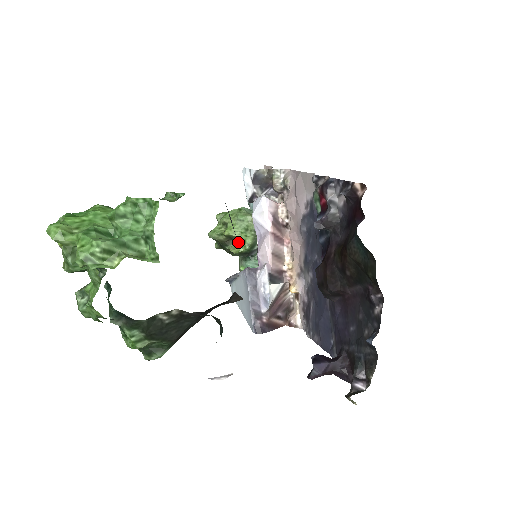
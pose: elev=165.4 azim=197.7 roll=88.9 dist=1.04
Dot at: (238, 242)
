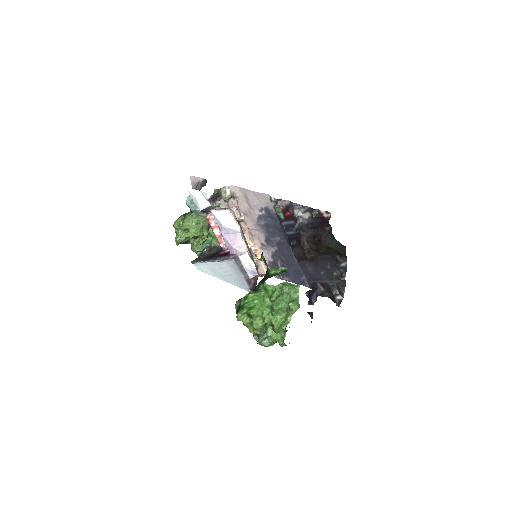
Dot at: (199, 238)
